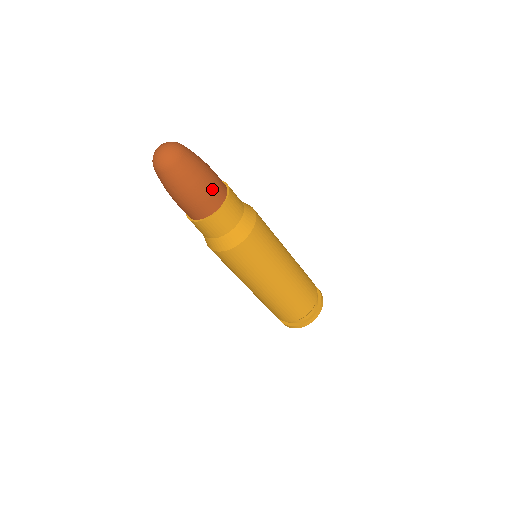
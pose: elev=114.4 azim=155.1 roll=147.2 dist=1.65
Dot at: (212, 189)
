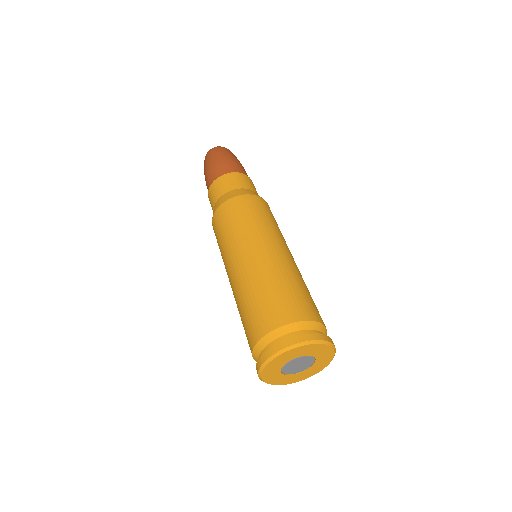
Dot at: (224, 164)
